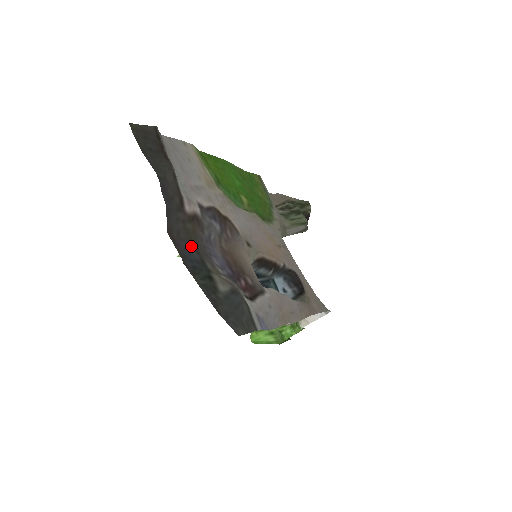
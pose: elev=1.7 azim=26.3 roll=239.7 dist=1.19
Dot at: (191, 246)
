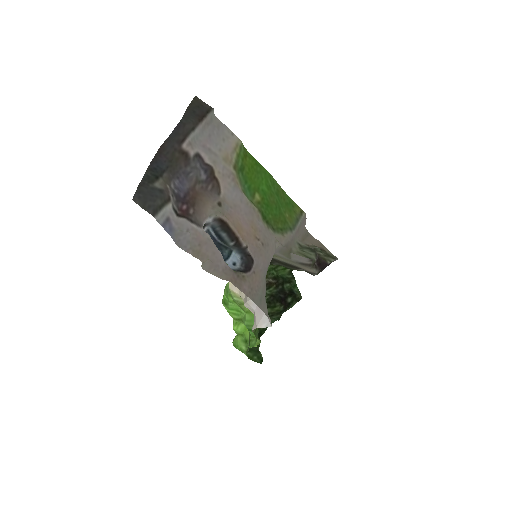
Dot at: (168, 163)
